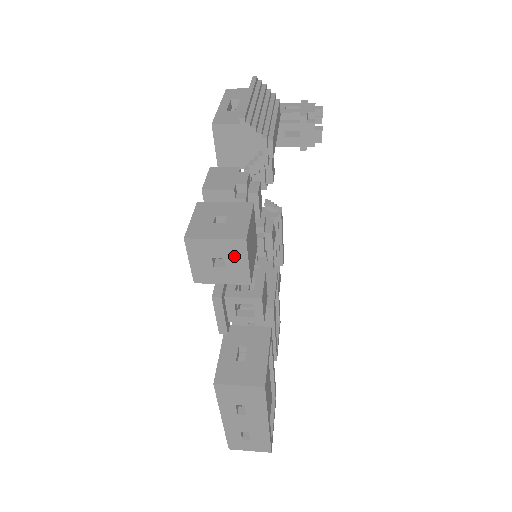
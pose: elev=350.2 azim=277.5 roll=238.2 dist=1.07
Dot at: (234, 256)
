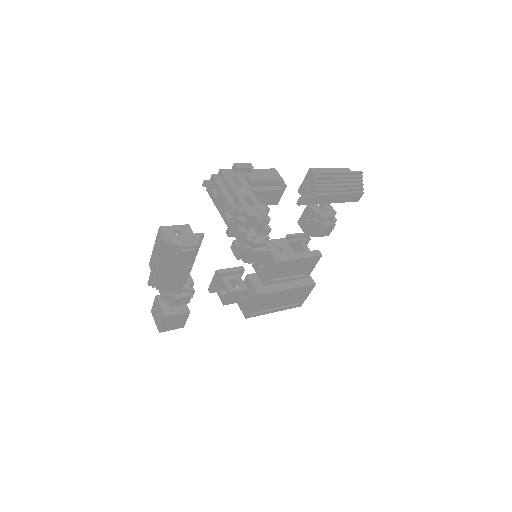
Dot at: occluded
